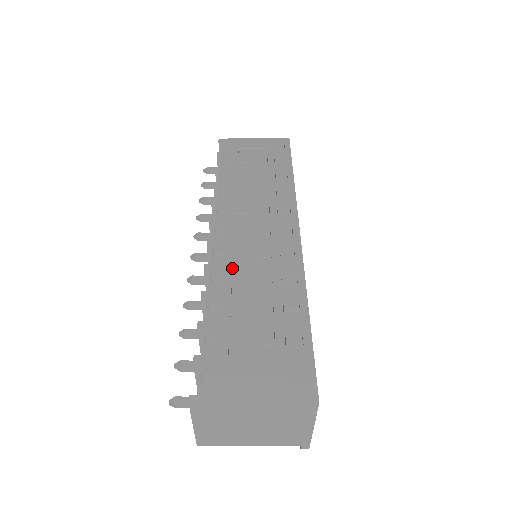
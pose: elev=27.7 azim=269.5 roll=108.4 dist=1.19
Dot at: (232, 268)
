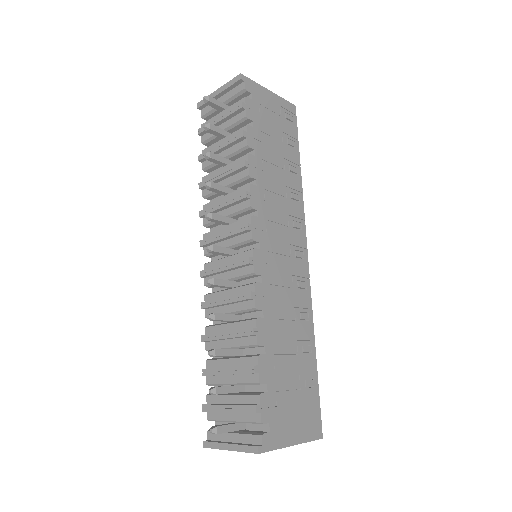
Dot at: (270, 299)
